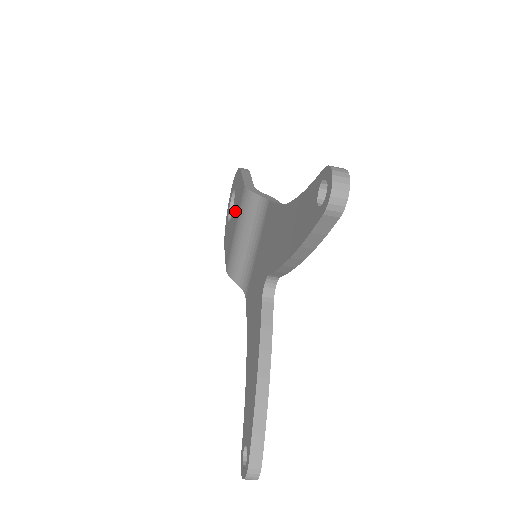
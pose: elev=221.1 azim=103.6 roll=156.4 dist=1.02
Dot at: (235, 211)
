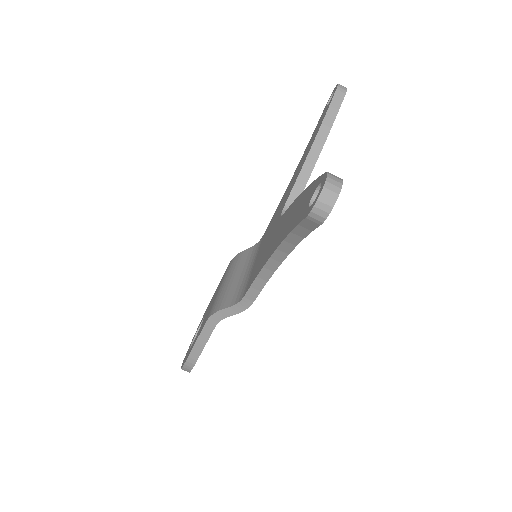
Dot at: (213, 299)
